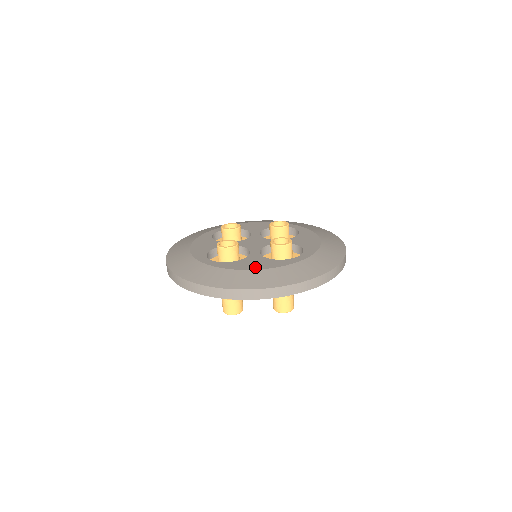
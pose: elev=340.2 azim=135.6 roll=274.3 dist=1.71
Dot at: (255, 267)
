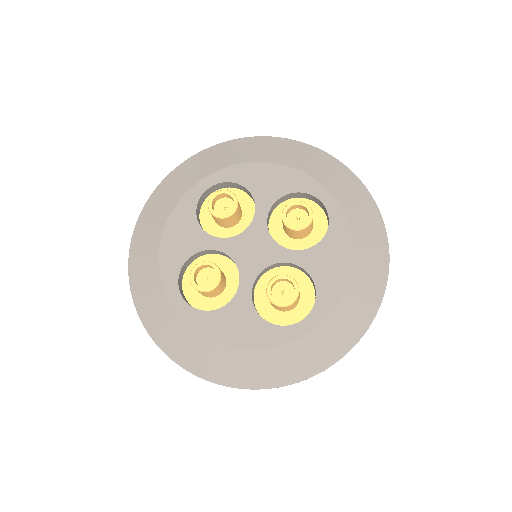
Dot at: (235, 340)
